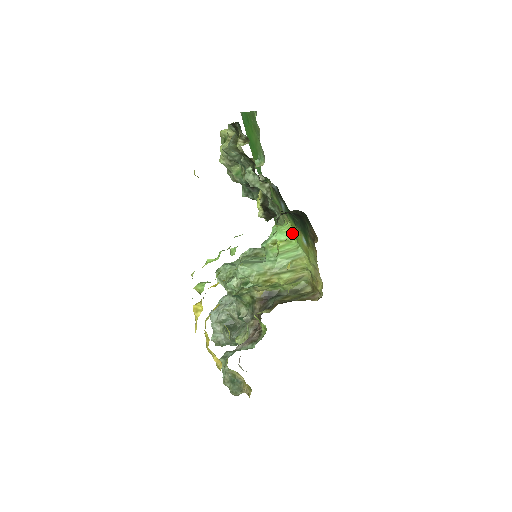
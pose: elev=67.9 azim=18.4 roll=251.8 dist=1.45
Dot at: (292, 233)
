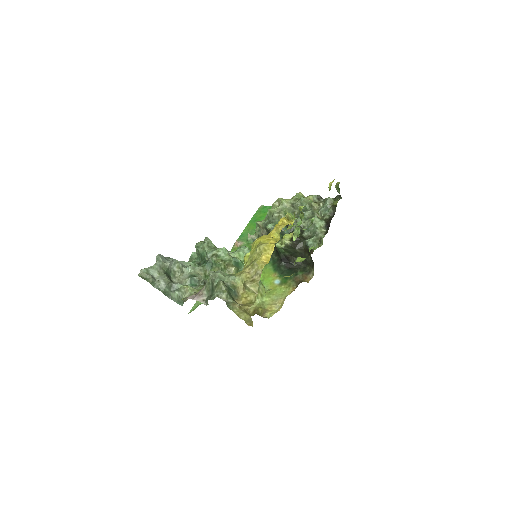
Dot at: (261, 275)
